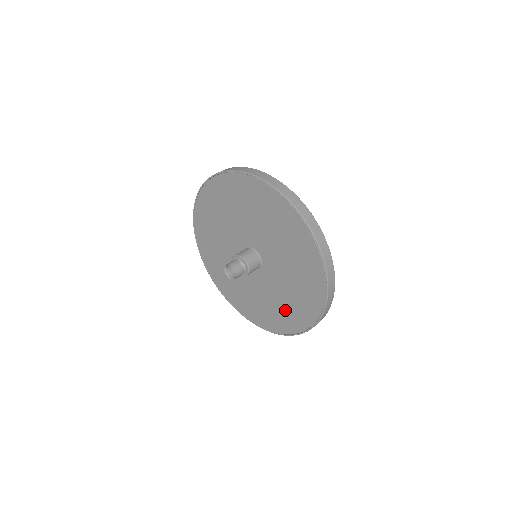
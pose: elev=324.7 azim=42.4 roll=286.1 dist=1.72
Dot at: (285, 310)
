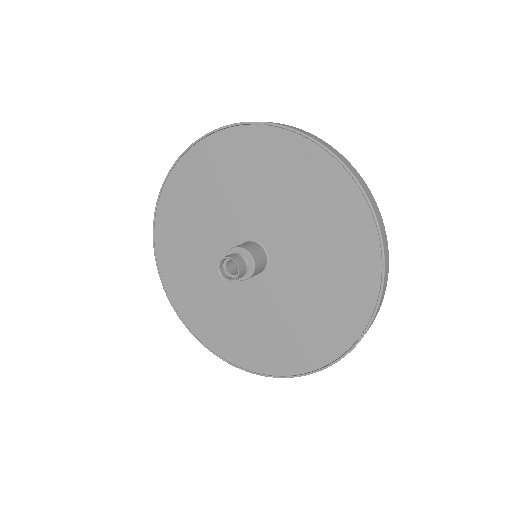
Dot at: (297, 335)
